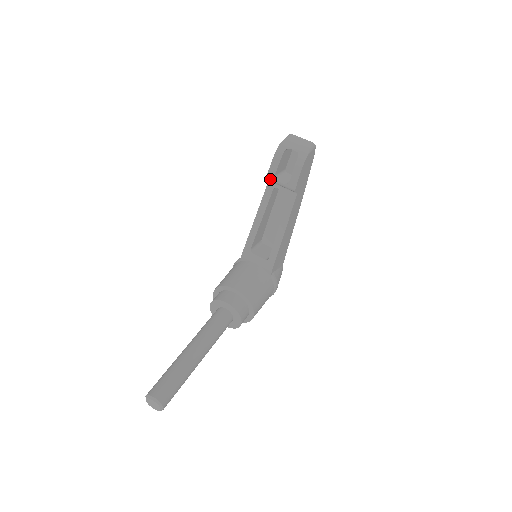
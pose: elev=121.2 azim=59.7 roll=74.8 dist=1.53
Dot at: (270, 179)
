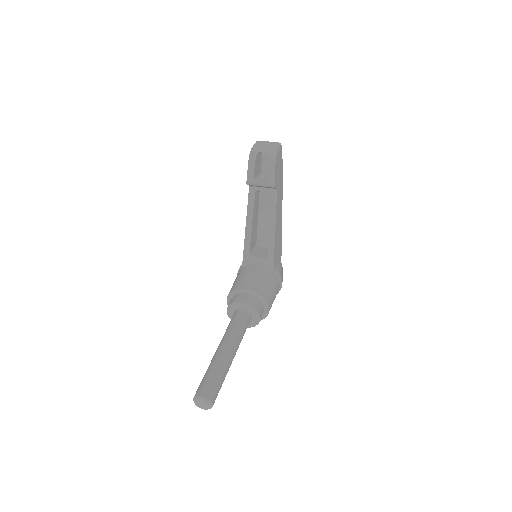
Dot at: (250, 183)
